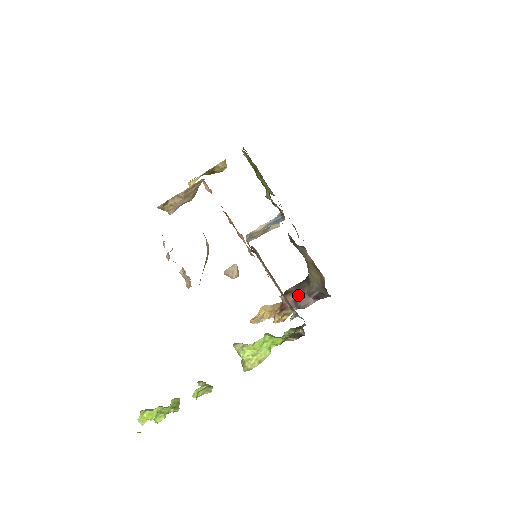
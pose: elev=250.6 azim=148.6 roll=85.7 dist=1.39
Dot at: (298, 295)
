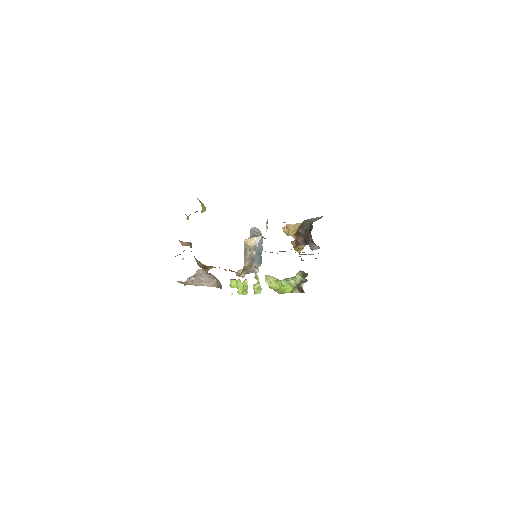
Dot at: (306, 239)
